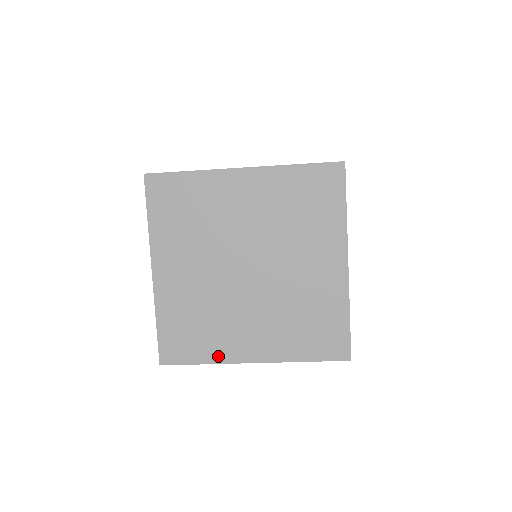
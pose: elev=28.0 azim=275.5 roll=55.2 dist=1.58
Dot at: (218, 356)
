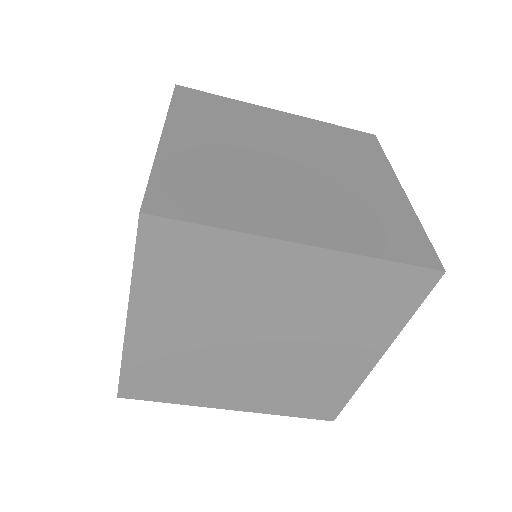
Dot at: (192, 400)
